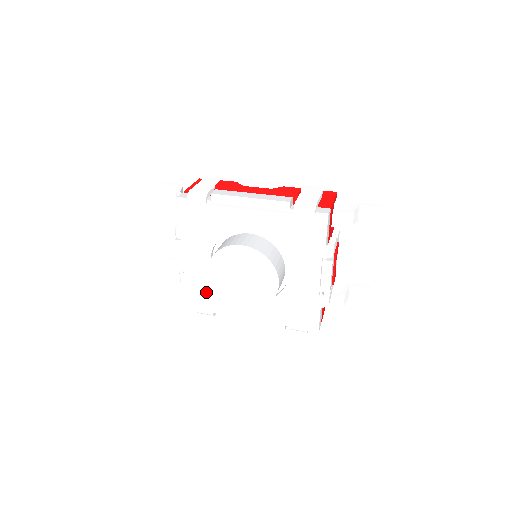
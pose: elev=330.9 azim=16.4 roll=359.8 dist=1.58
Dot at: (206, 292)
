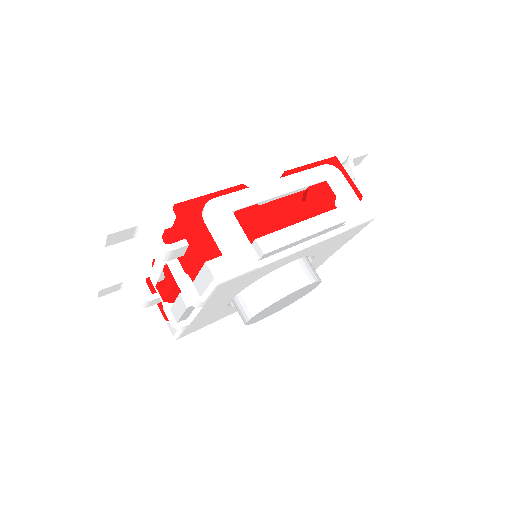
Dot at: (209, 319)
